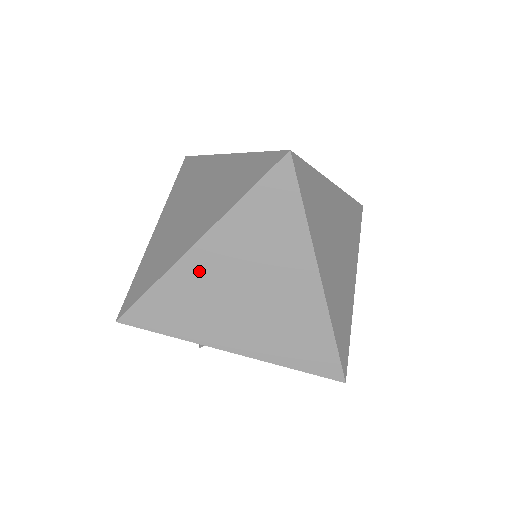
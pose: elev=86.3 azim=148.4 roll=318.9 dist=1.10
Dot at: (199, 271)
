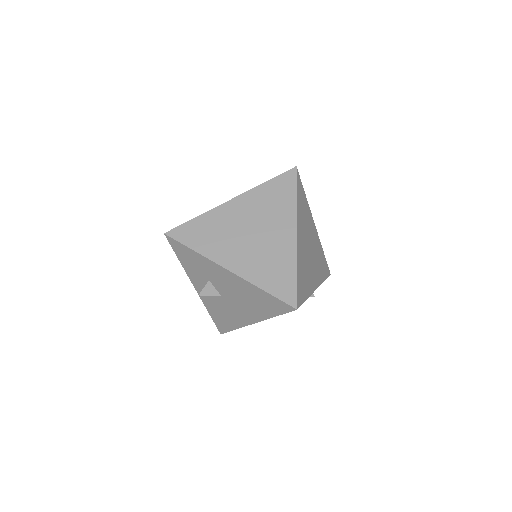
Dot at: (228, 214)
